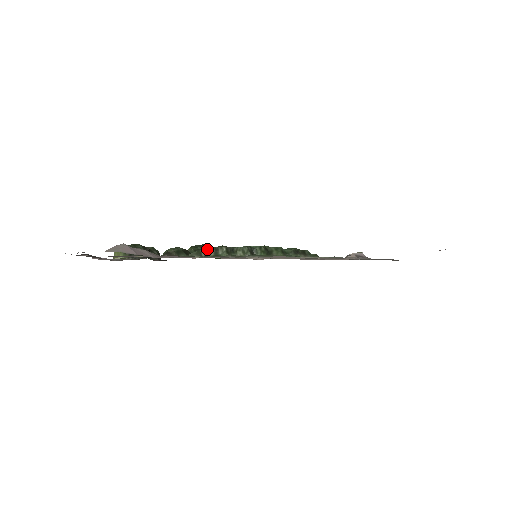
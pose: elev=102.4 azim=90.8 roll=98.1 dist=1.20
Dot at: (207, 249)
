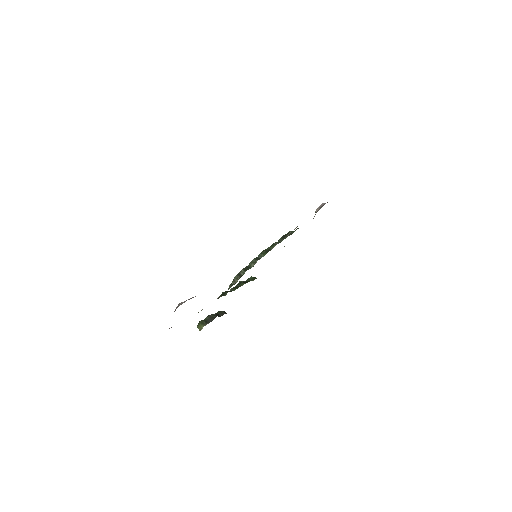
Dot at: (234, 279)
